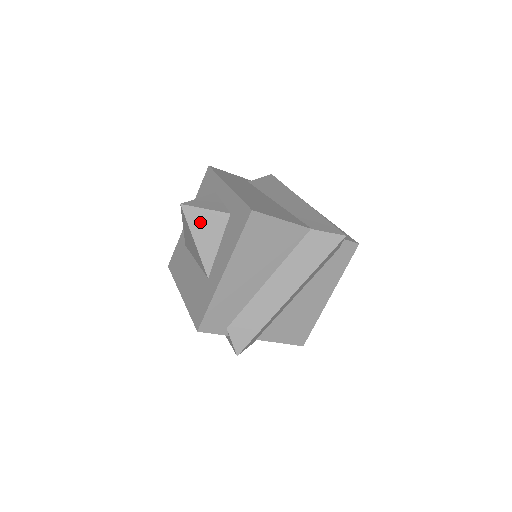
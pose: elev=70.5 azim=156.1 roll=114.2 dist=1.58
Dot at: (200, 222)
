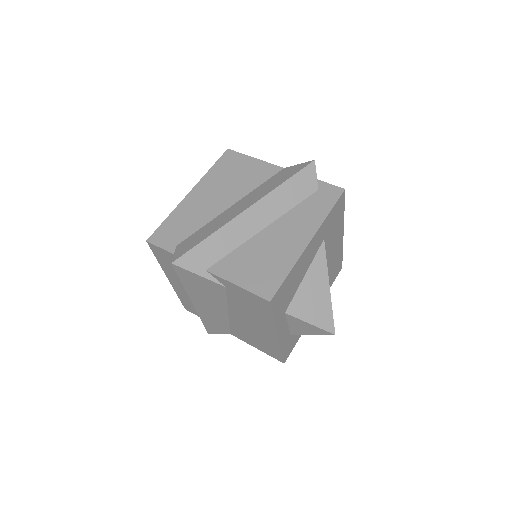
Dot at: occluded
